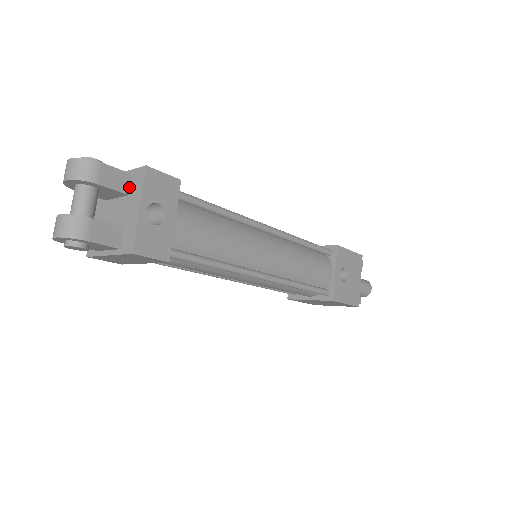
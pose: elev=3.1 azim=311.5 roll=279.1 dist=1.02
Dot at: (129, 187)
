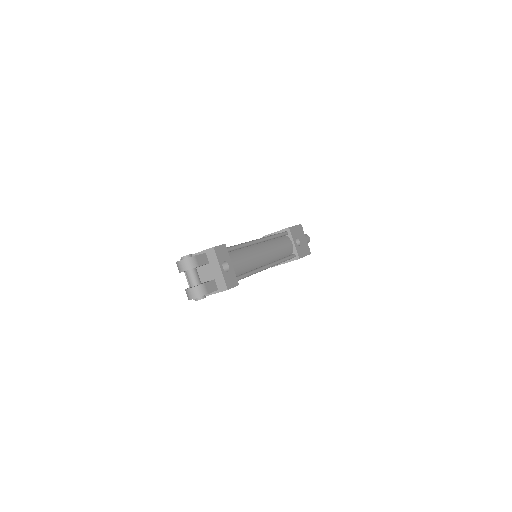
Dot at: (207, 260)
